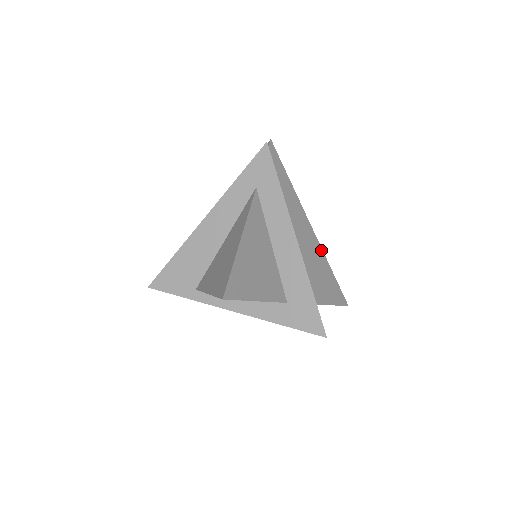
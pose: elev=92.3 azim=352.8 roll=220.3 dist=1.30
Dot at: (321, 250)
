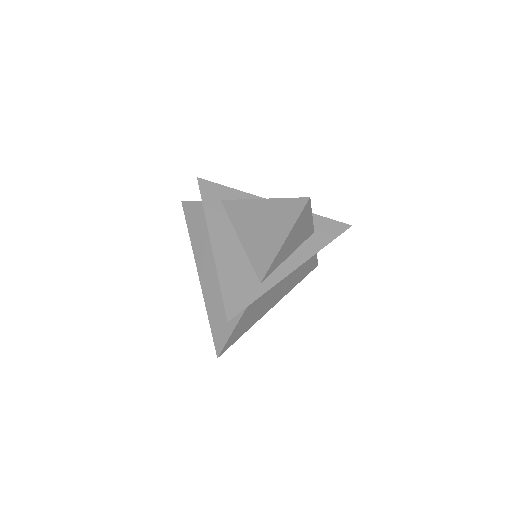
Dot at: occluded
